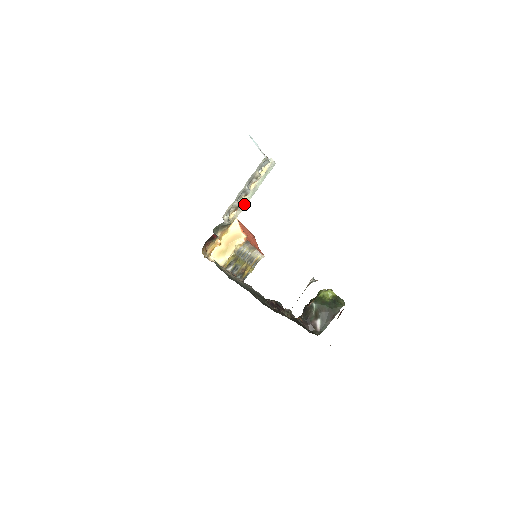
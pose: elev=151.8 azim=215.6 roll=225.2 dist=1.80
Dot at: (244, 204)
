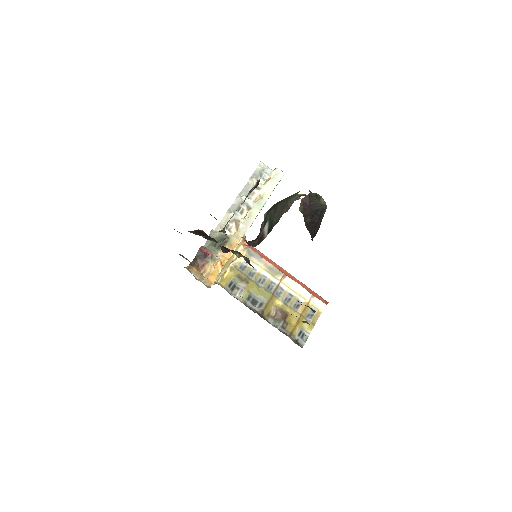
Dot at: (249, 219)
